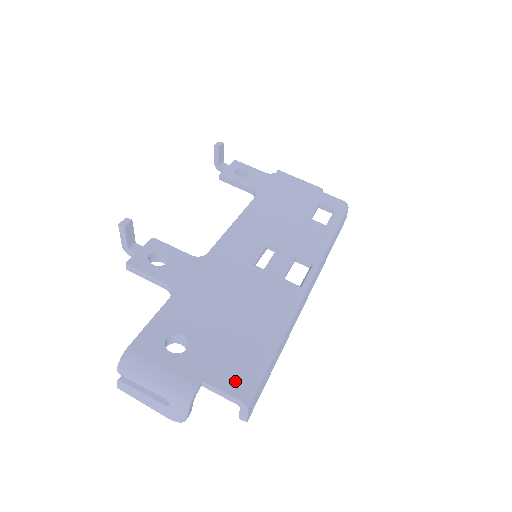
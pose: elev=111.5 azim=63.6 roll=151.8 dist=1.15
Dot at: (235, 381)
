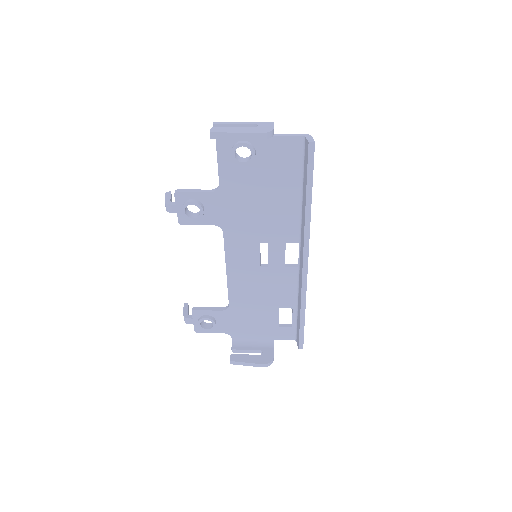
Dot at: (294, 145)
